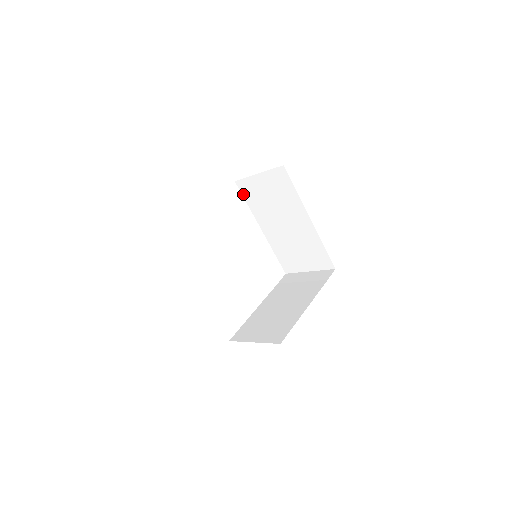
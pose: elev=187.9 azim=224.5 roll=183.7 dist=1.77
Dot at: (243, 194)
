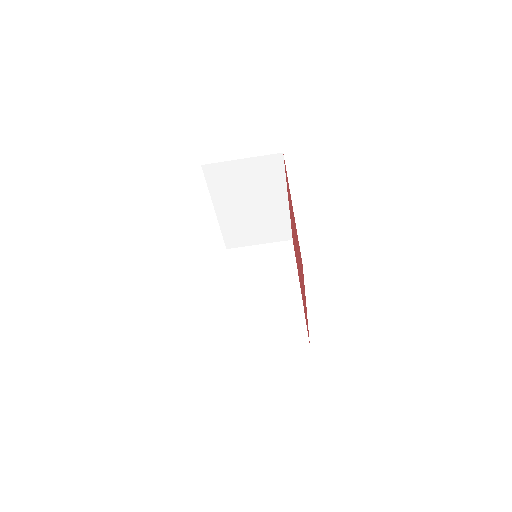
Dot at: (228, 261)
